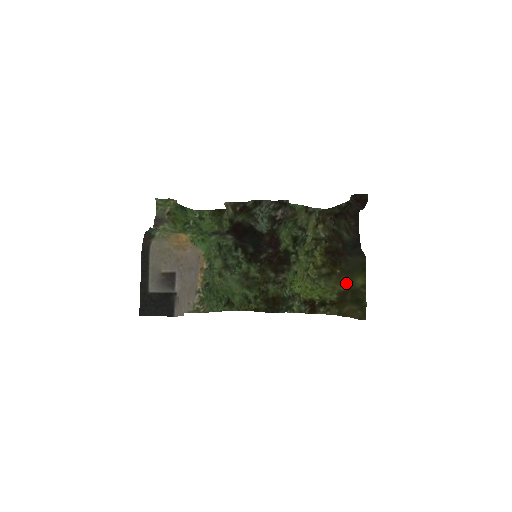
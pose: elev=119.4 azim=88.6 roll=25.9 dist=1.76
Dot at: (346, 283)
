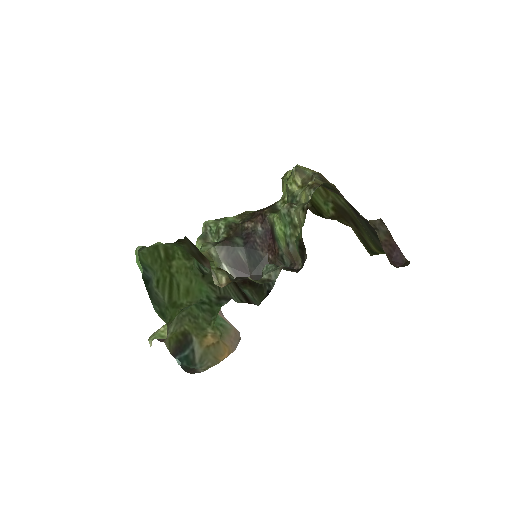
Dot at: (345, 204)
